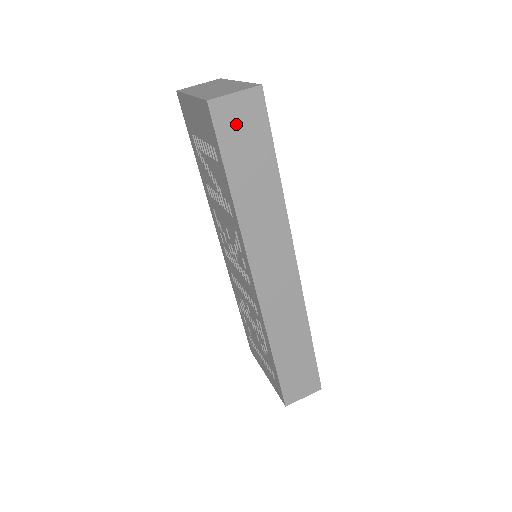
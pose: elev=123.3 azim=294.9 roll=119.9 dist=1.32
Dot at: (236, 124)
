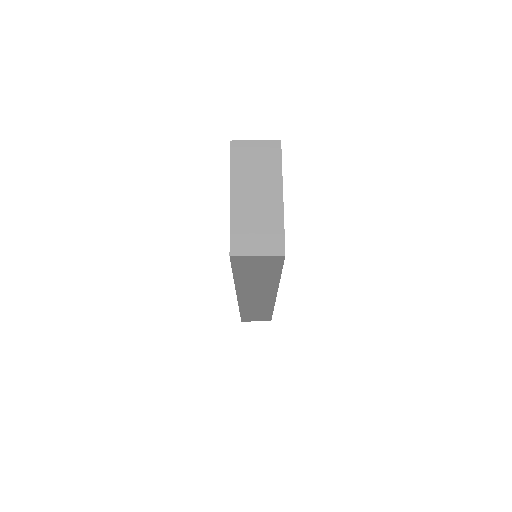
Dot at: (252, 264)
